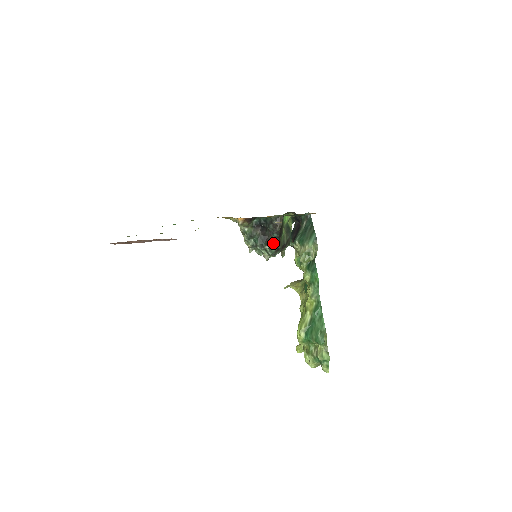
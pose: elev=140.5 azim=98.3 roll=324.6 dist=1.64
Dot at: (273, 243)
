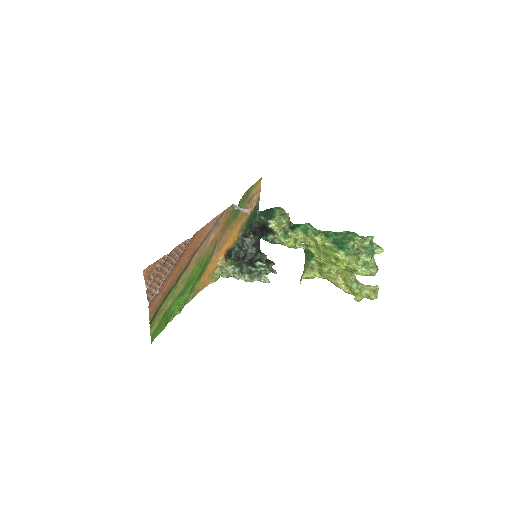
Dot at: (259, 256)
